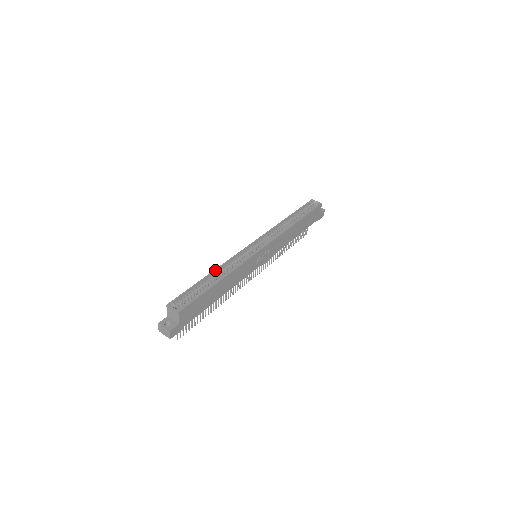
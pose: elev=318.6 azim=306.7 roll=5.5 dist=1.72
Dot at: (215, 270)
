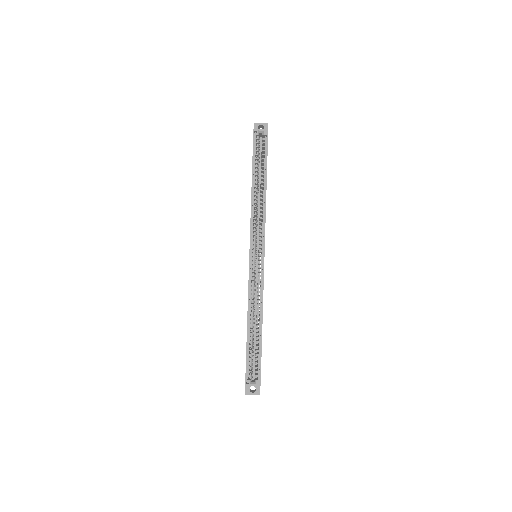
Dot at: (248, 318)
